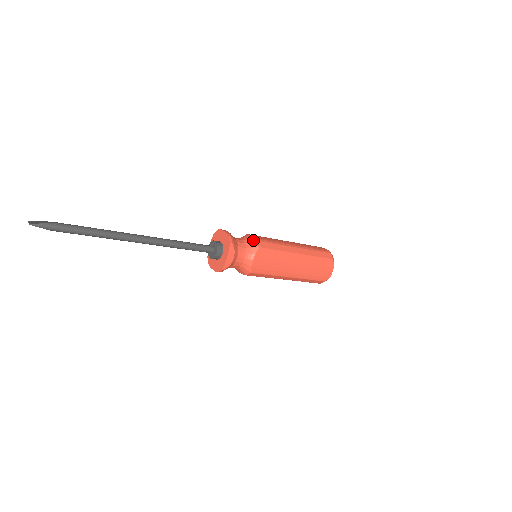
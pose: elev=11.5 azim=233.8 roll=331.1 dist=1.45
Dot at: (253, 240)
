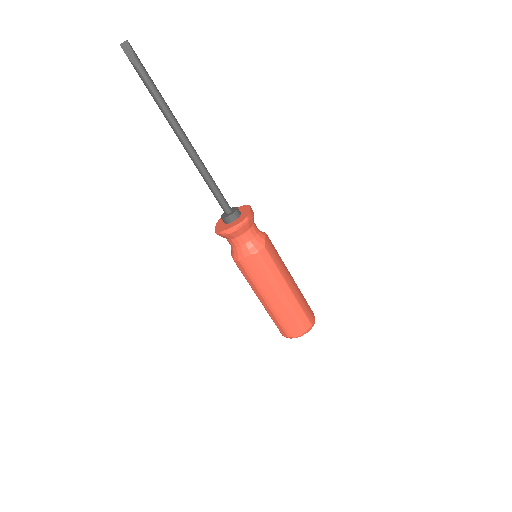
Dot at: occluded
